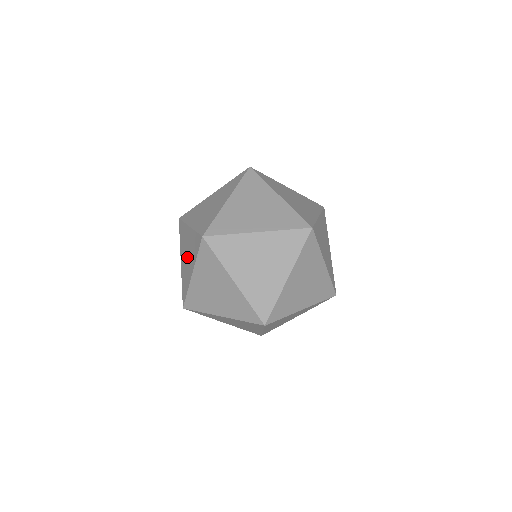
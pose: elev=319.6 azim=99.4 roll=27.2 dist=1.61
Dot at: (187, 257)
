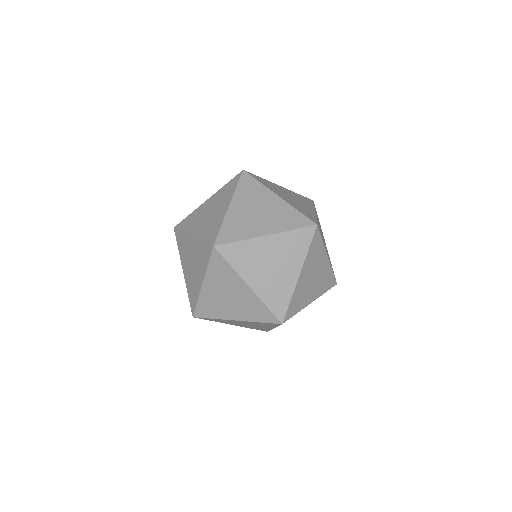
Dot at: (192, 266)
